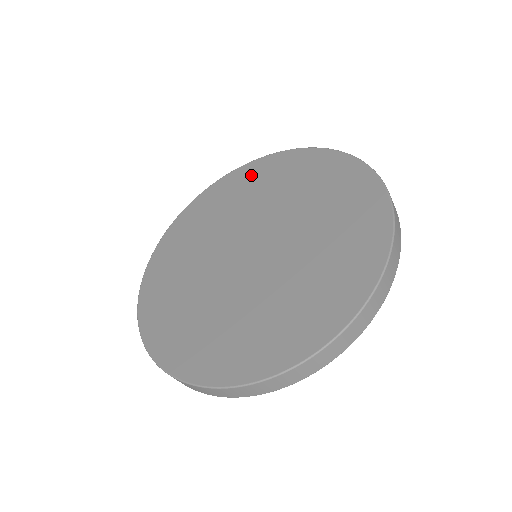
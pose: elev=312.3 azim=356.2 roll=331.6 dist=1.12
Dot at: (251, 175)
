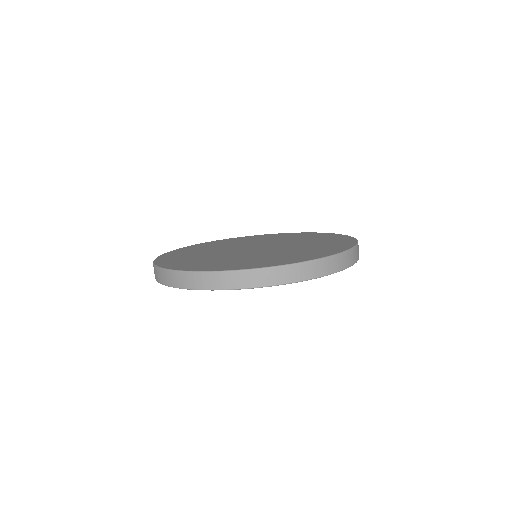
Dot at: (280, 235)
